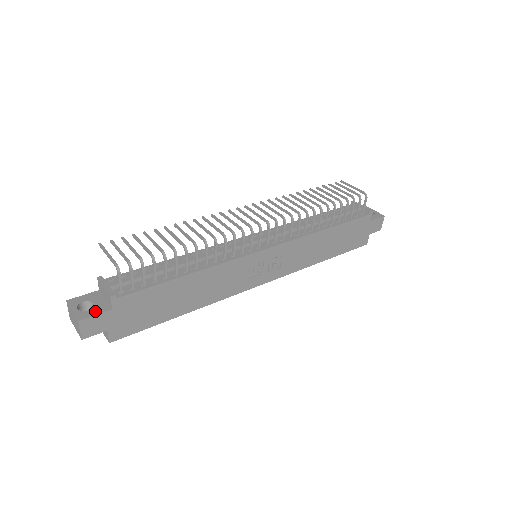
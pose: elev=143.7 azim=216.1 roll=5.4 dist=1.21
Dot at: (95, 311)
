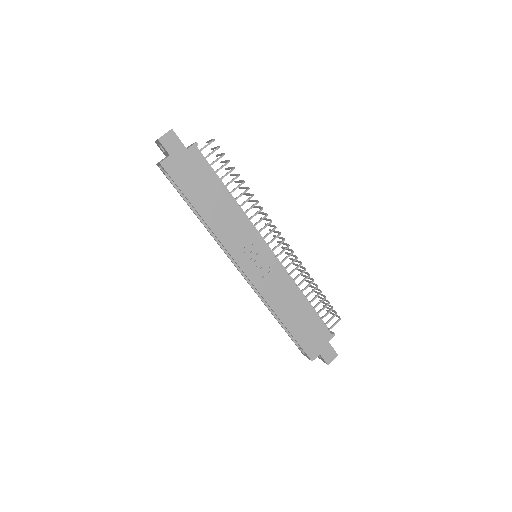
Dot at: (180, 140)
